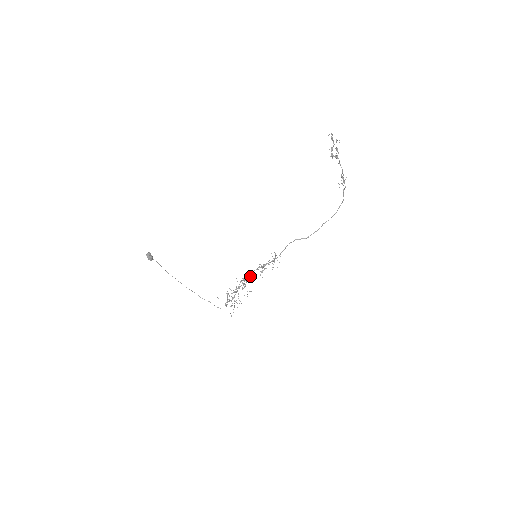
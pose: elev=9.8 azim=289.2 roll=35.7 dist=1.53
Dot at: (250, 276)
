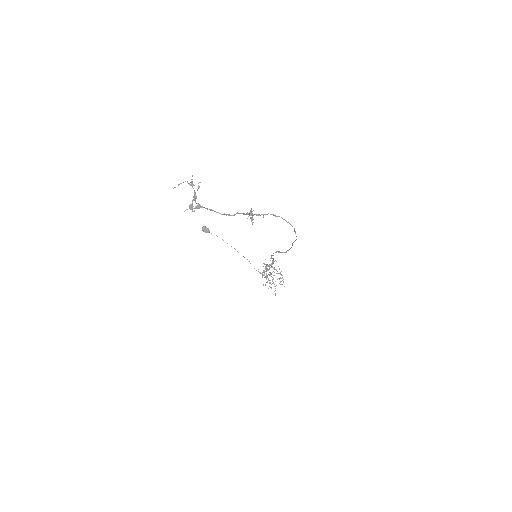
Dot at: occluded
